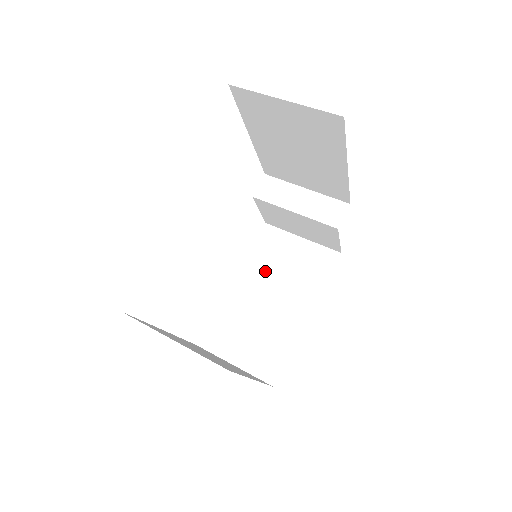
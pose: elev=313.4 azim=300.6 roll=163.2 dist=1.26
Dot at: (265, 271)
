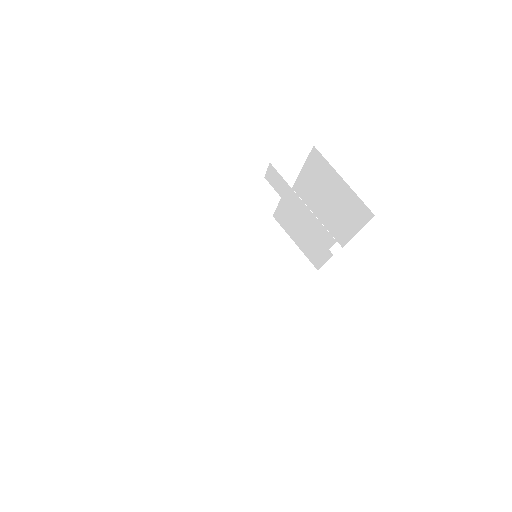
Dot at: (315, 189)
